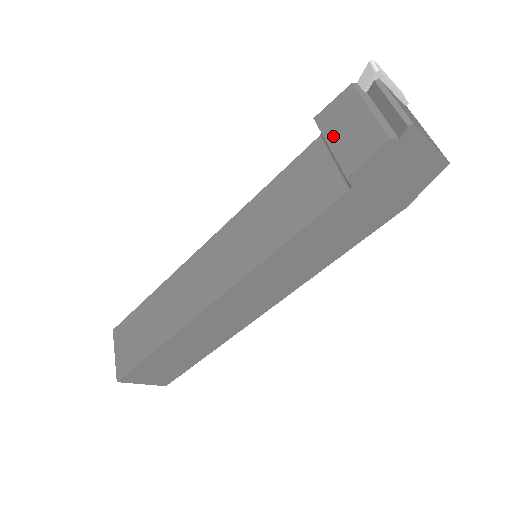
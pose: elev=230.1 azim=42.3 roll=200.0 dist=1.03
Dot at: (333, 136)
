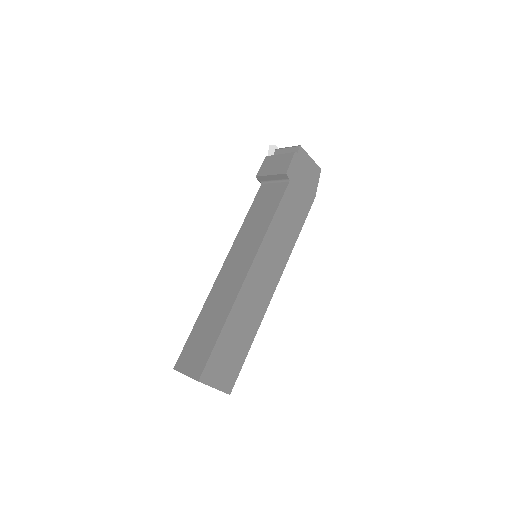
Dot at: (270, 171)
